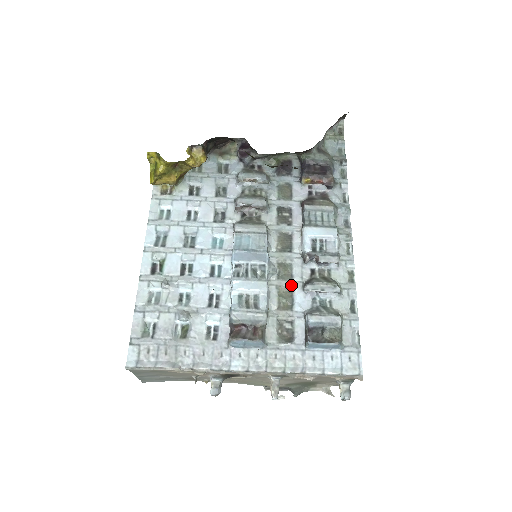
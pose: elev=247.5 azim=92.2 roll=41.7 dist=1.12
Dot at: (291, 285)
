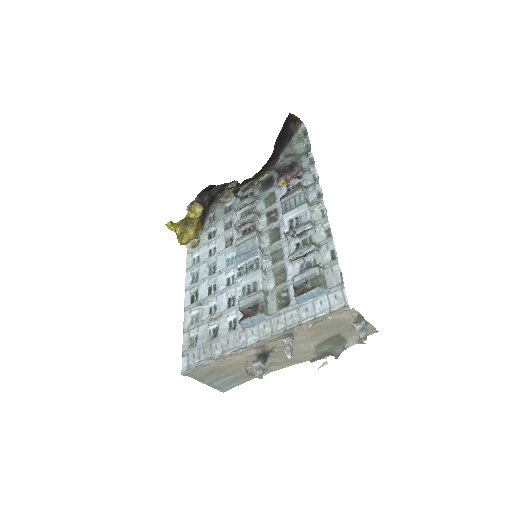
Dot at: (282, 263)
